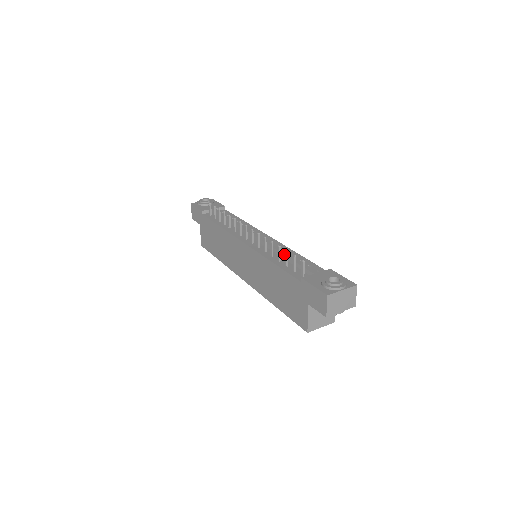
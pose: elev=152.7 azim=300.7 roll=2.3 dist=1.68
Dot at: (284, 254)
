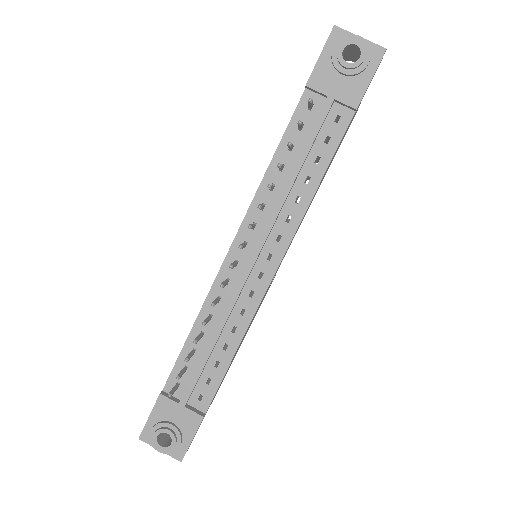
Dot at: (210, 340)
